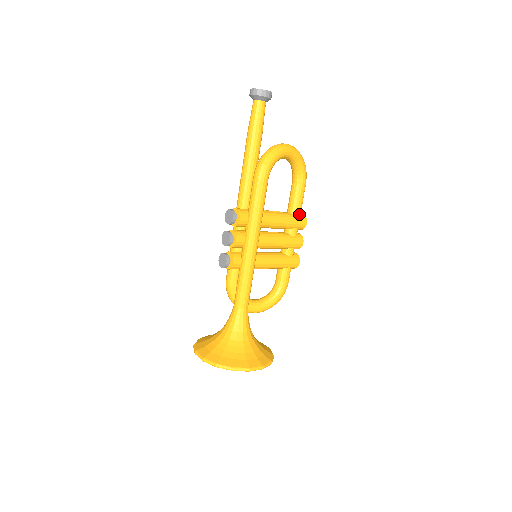
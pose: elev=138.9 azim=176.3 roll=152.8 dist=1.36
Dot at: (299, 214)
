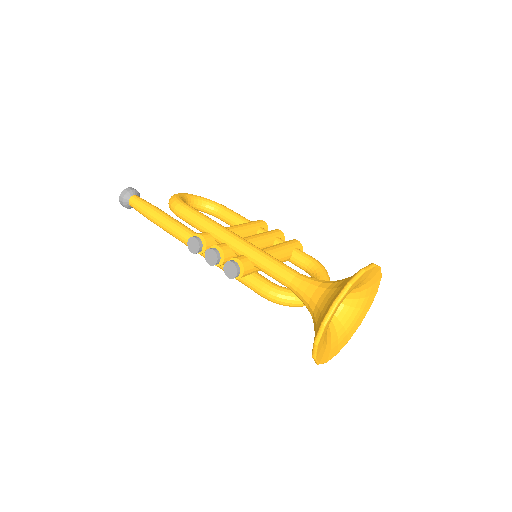
Dot at: (249, 221)
